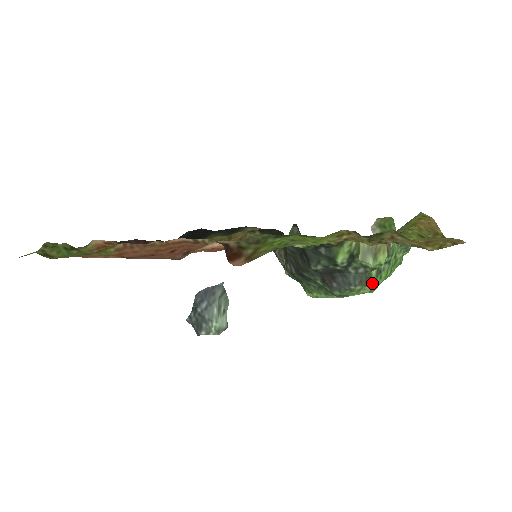
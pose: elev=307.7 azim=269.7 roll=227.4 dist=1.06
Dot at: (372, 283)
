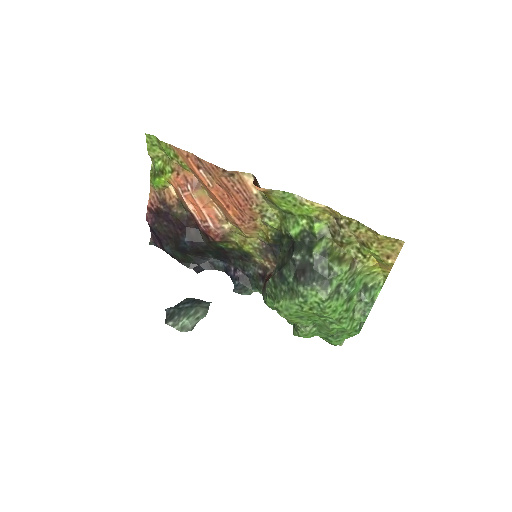
Dot at: (330, 291)
